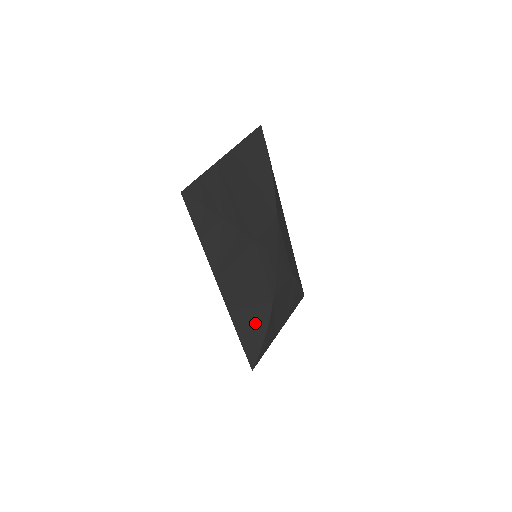
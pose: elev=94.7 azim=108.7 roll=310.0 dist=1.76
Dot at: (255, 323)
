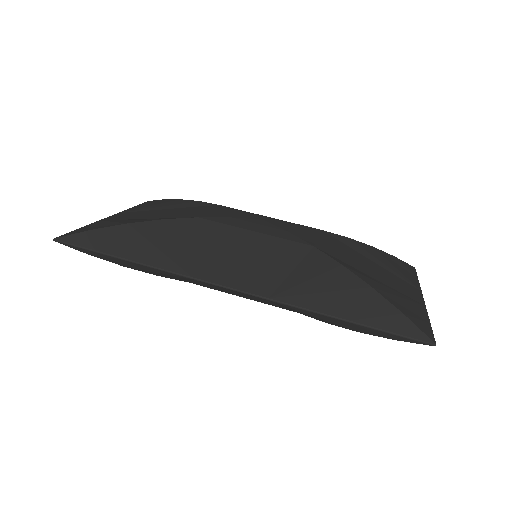
Dot at: (327, 283)
